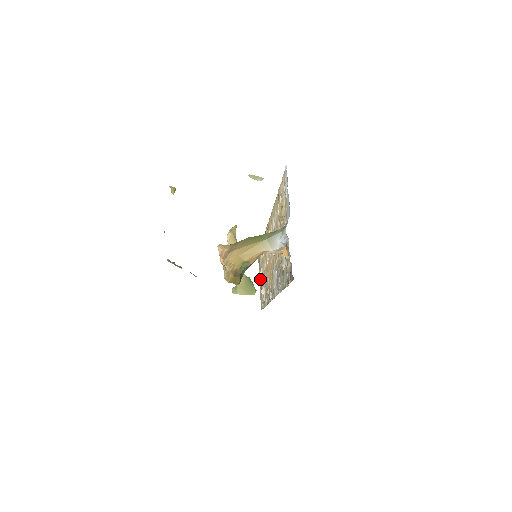
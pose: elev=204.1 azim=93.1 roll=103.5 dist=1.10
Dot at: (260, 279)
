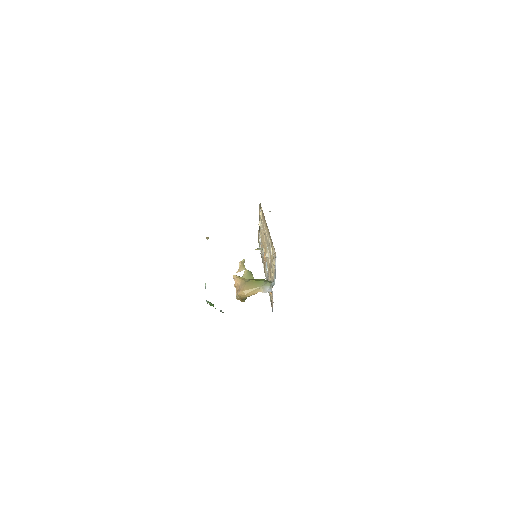
Dot at: occluded
